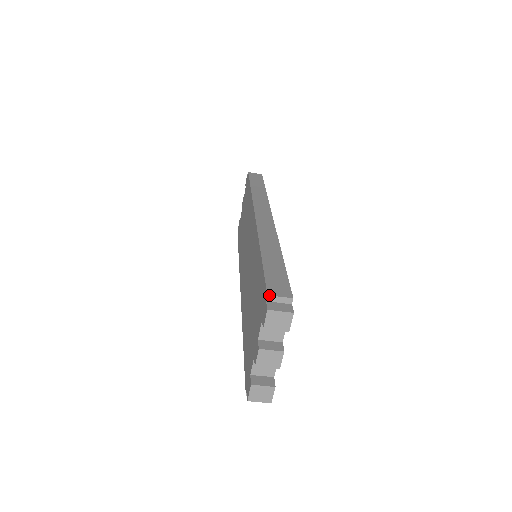
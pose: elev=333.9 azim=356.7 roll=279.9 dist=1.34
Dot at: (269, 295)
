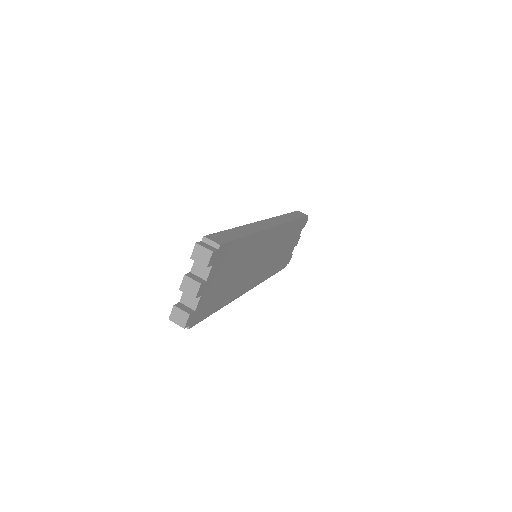
Dot at: (204, 236)
